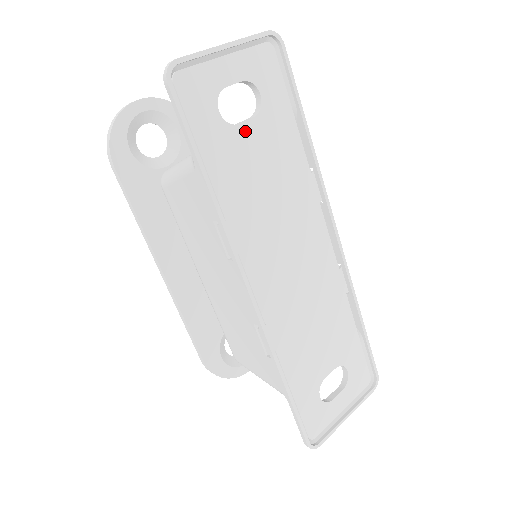
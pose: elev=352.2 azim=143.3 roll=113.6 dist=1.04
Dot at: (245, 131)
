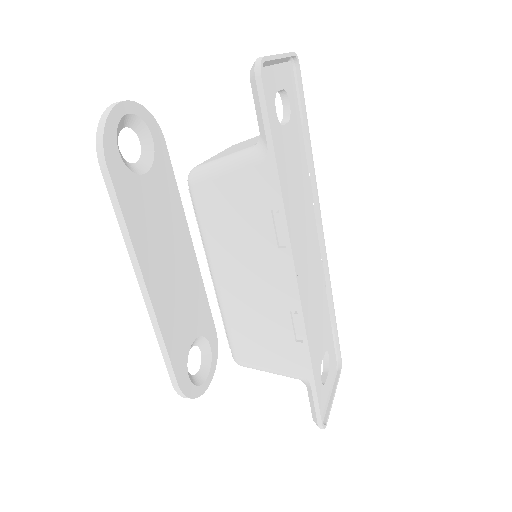
Dot at: (286, 132)
